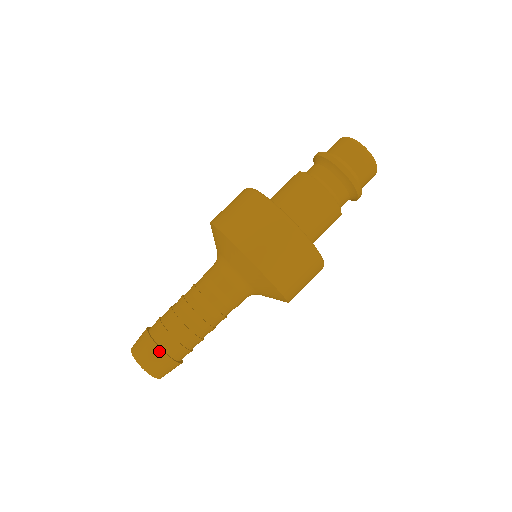
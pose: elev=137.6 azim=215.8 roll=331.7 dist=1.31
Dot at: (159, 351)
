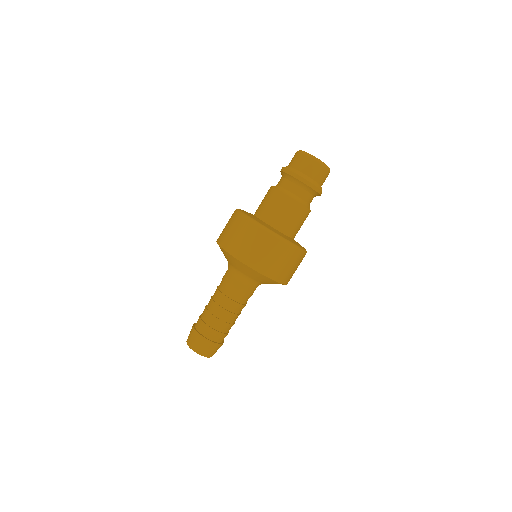
Dot at: (193, 328)
